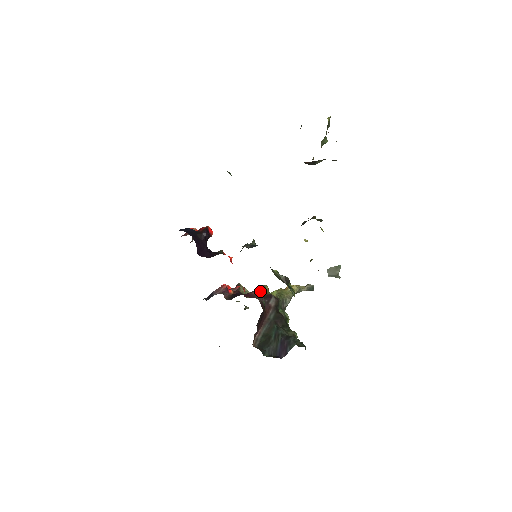
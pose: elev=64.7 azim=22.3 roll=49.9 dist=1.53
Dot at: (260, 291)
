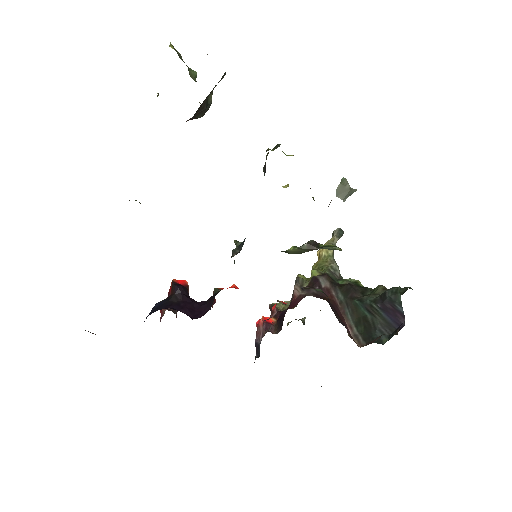
Dot at: (300, 286)
